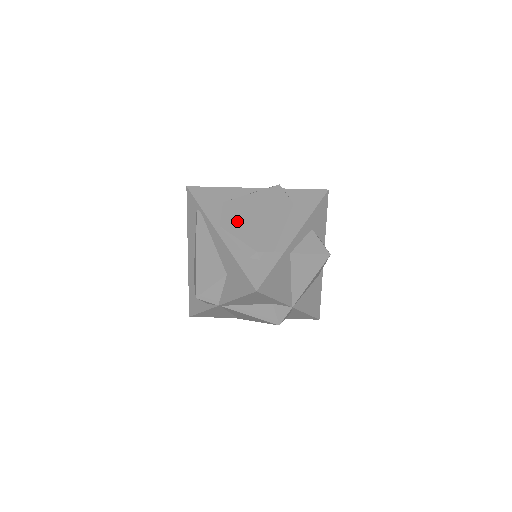
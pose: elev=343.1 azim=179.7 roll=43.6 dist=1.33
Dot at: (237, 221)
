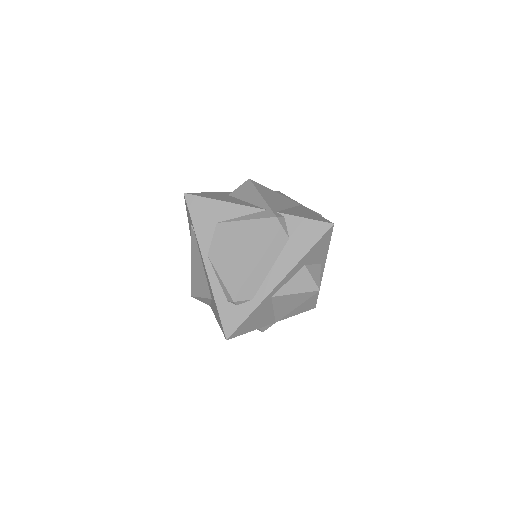
Dot at: (224, 255)
